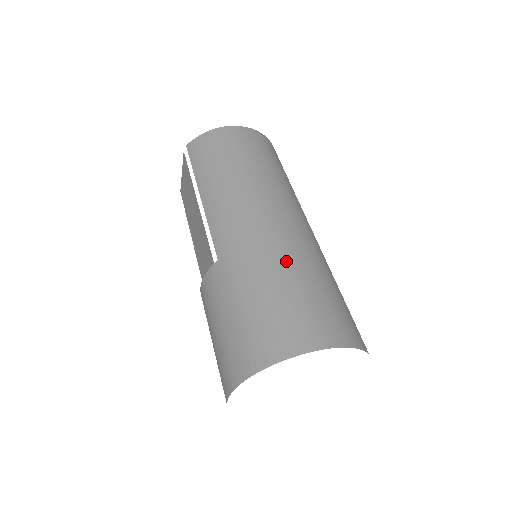
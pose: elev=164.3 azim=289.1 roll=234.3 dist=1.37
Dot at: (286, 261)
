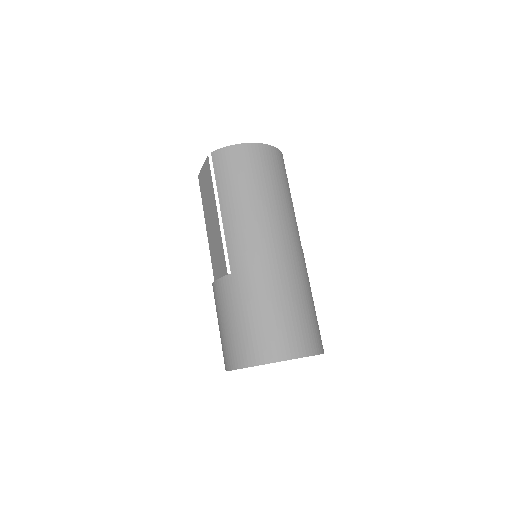
Dot at: (281, 287)
